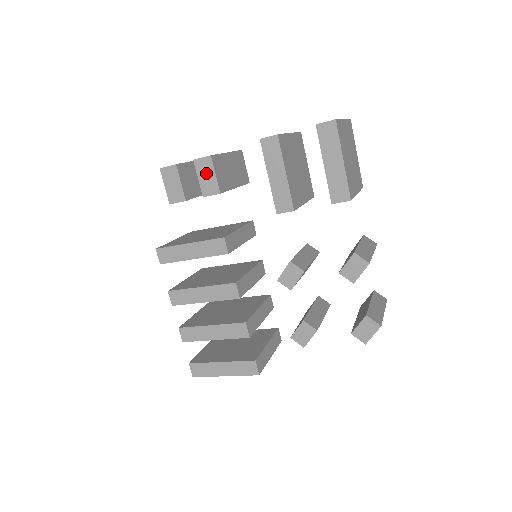
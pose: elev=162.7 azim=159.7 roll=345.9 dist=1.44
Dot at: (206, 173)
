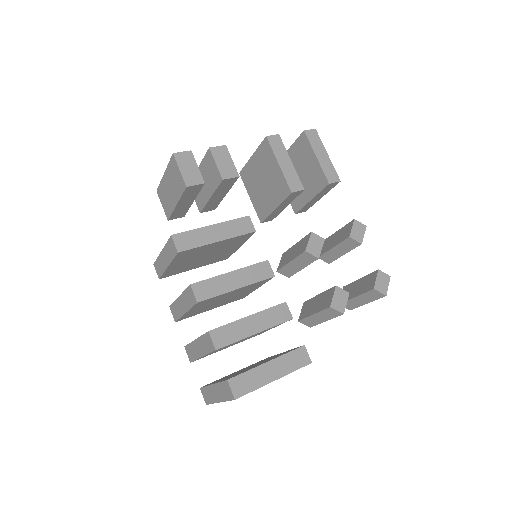
Dot at: (223, 159)
